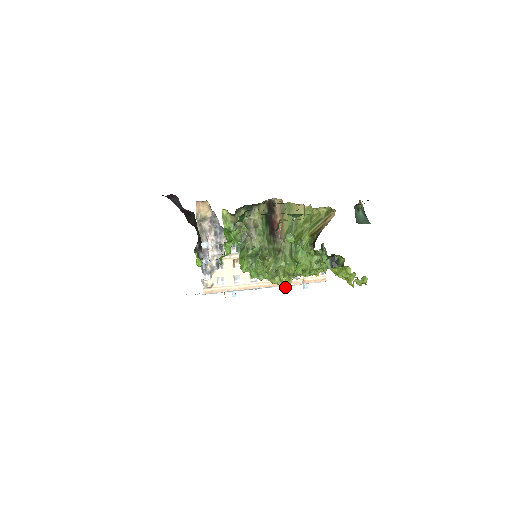
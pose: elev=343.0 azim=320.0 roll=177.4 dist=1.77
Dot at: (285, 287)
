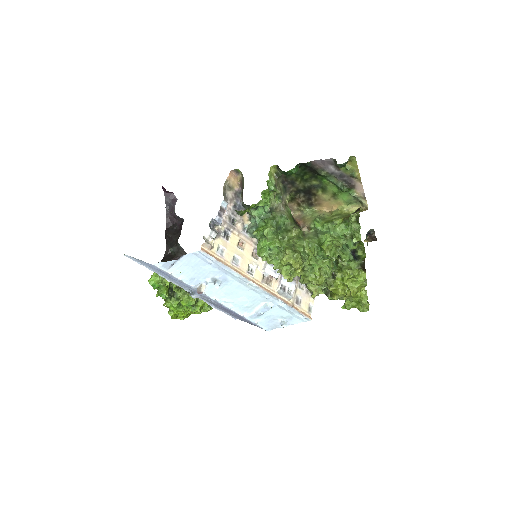
Dot at: (270, 307)
